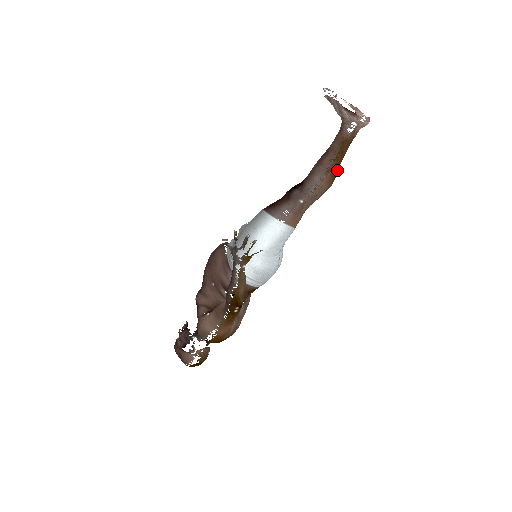
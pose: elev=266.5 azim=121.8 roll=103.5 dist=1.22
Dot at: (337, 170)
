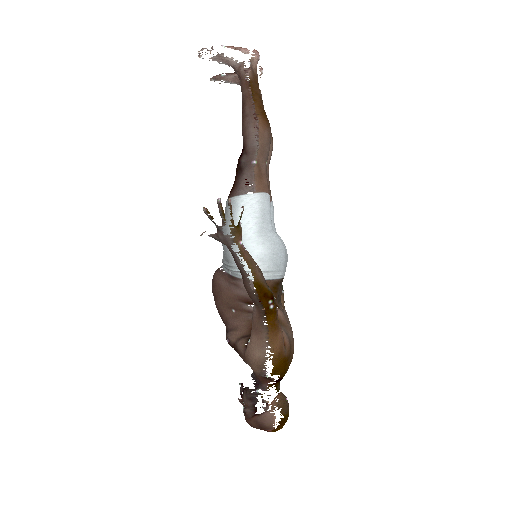
Dot at: (264, 112)
